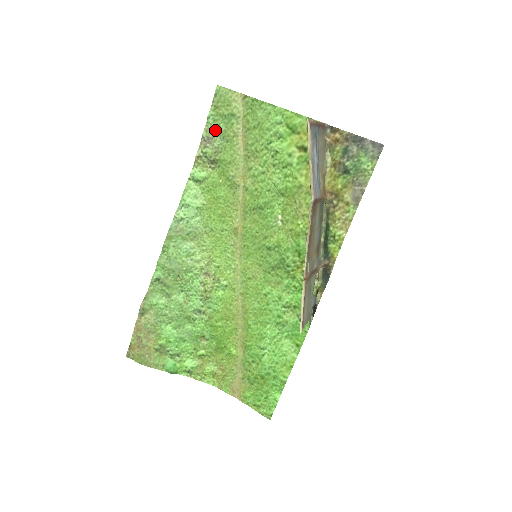
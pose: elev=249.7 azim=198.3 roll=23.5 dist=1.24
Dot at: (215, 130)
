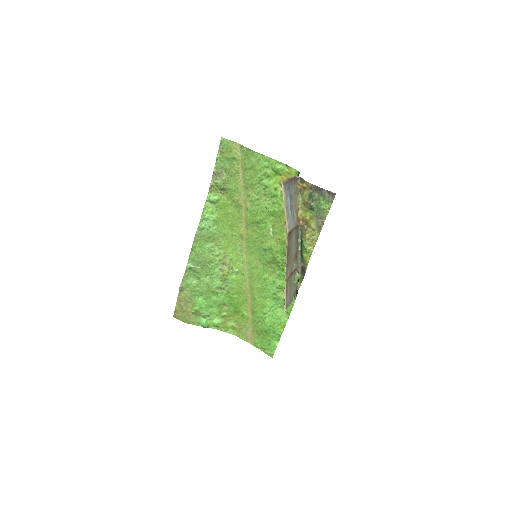
Dot at: (222, 168)
